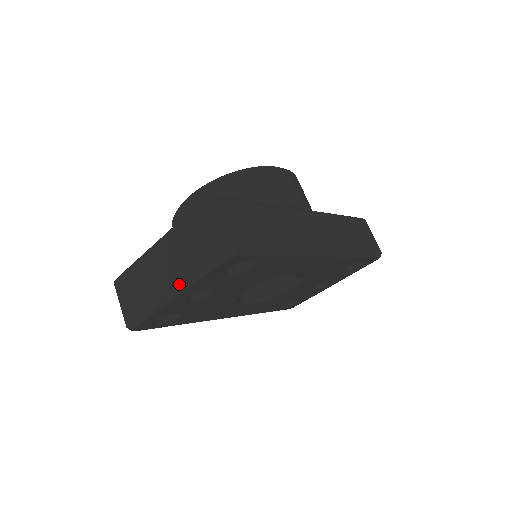
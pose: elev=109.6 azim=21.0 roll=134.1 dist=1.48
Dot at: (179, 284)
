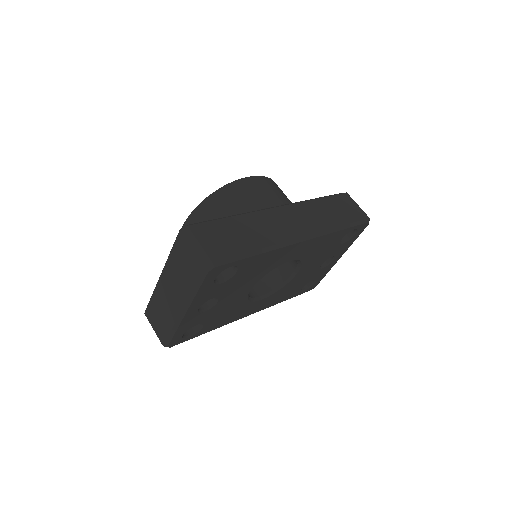
Dot at: (184, 302)
